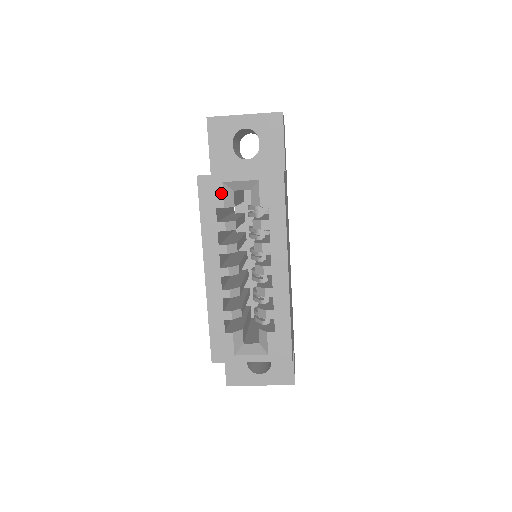
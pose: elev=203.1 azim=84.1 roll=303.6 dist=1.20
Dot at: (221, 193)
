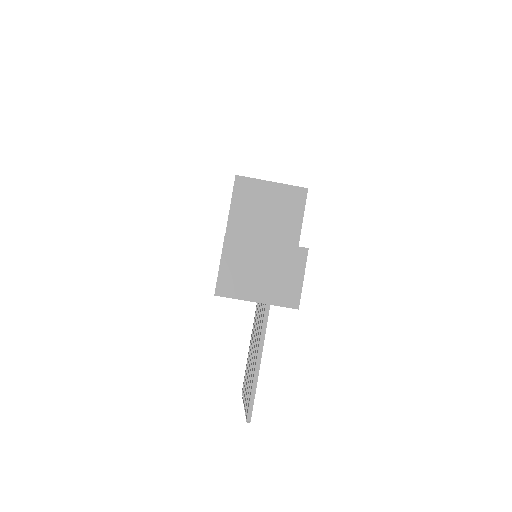
Dot at: occluded
